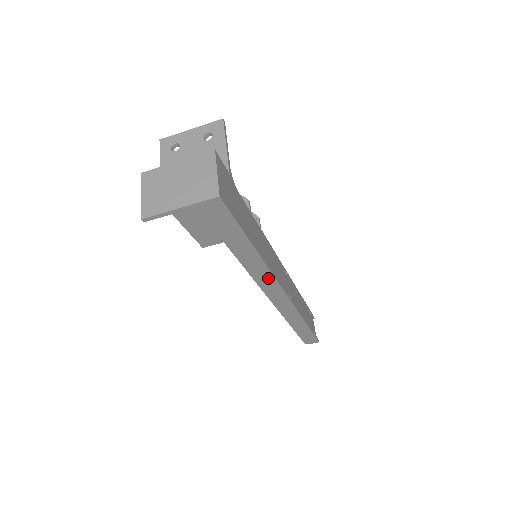
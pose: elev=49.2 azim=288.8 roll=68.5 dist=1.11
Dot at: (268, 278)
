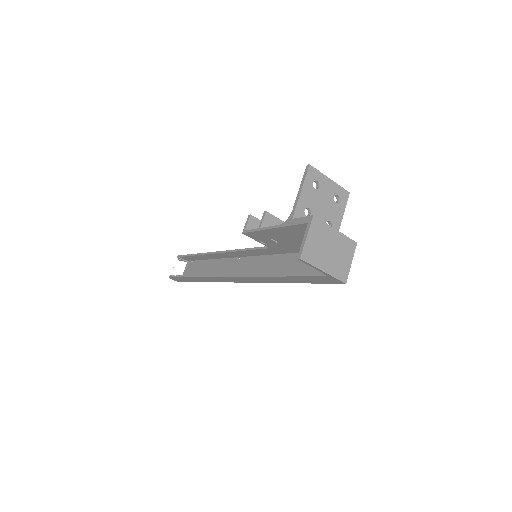
Dot at: (256, 280)
